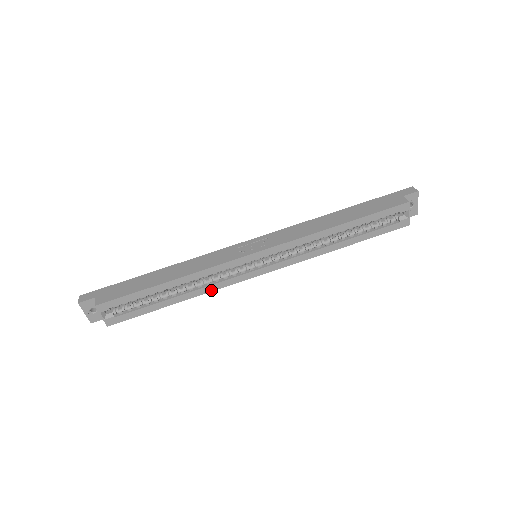
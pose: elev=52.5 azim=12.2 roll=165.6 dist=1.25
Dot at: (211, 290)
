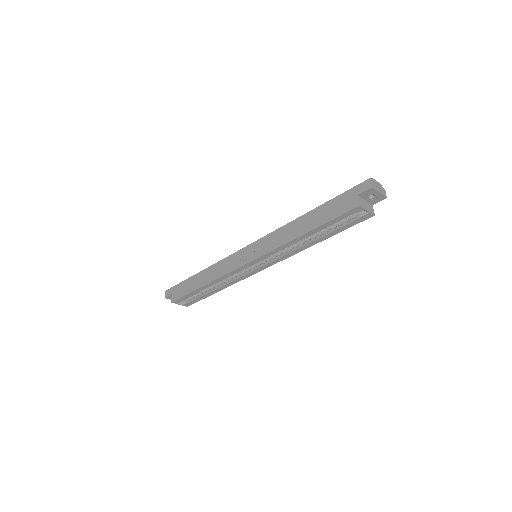
Dot at: (235, 282)
